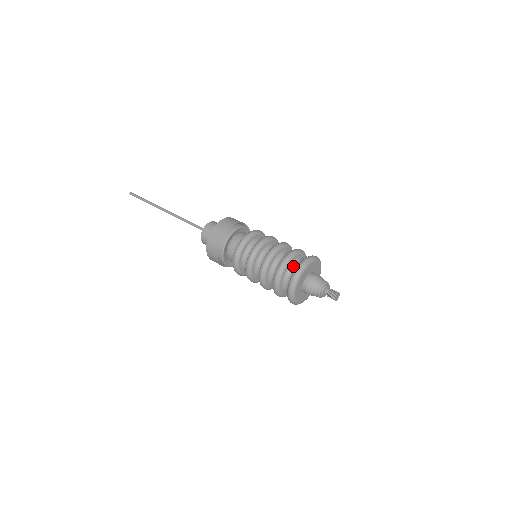
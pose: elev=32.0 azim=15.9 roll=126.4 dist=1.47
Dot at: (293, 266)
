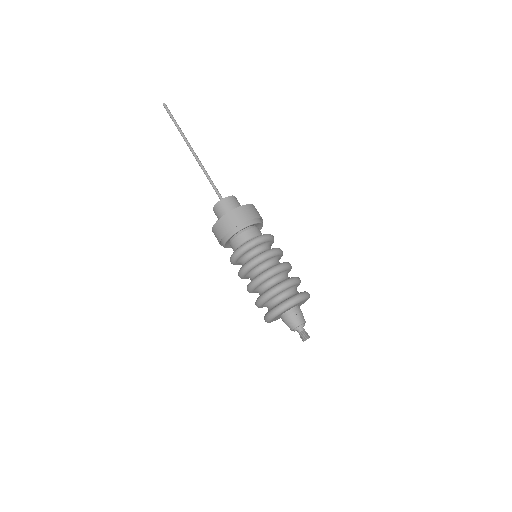
Dot at: (290, 291)
